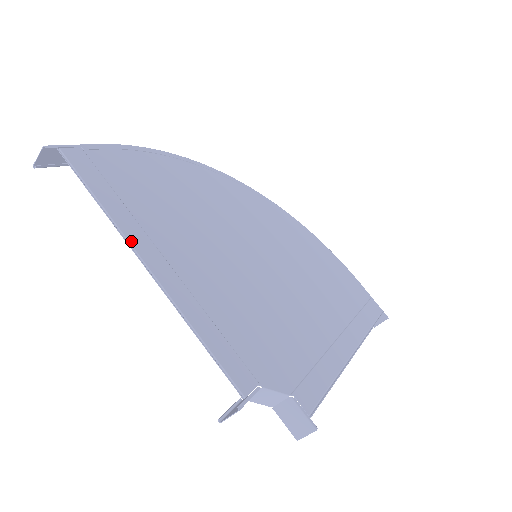
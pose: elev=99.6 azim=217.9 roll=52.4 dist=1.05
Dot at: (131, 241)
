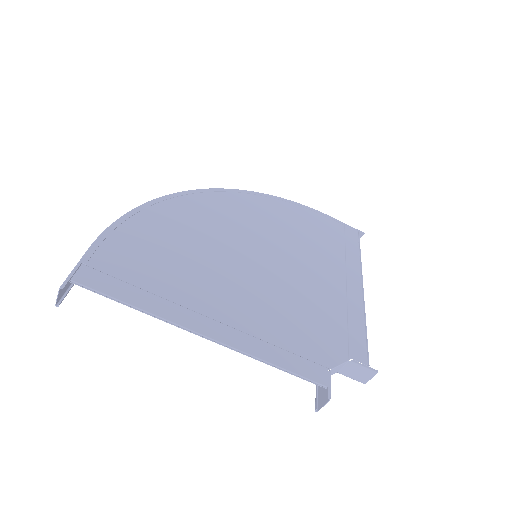
Dot at: (179, 323)
